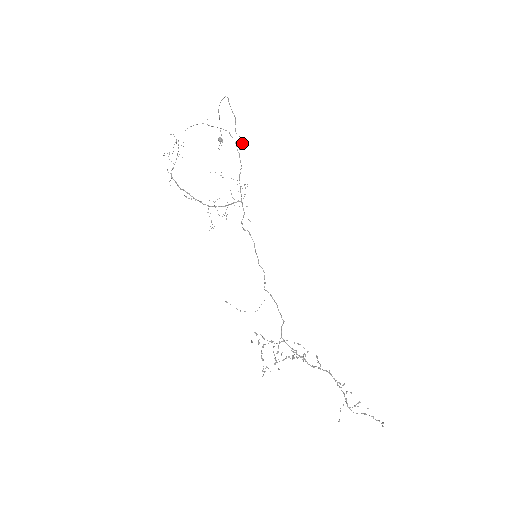
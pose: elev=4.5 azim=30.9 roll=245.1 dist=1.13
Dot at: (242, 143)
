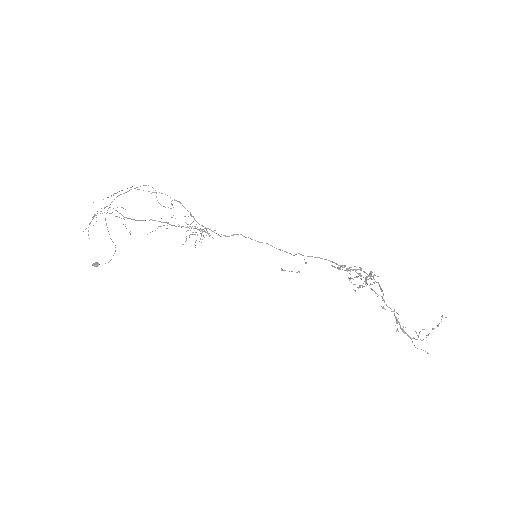
Dot at: (171, 203)
